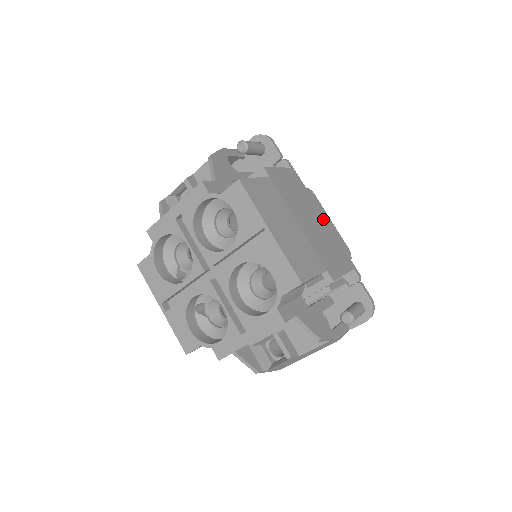
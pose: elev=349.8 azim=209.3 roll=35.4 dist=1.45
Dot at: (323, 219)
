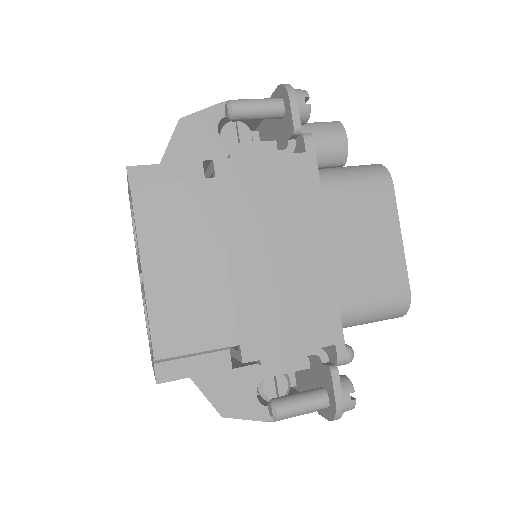
Dot at: (322, 251)
